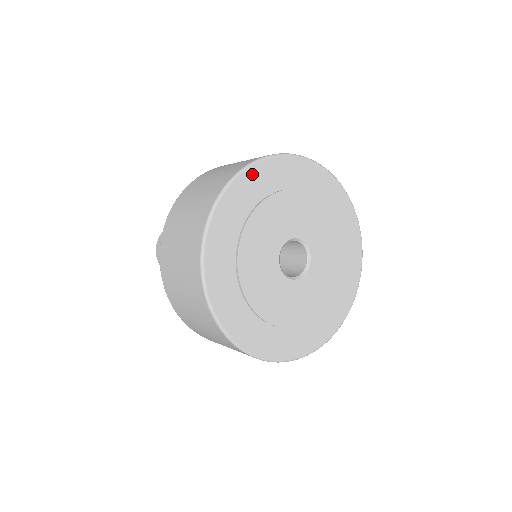
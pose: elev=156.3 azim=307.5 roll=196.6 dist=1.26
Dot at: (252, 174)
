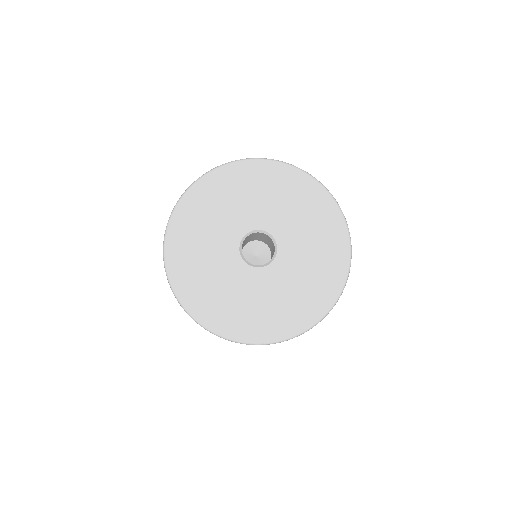
Dot at: (226, 171)
